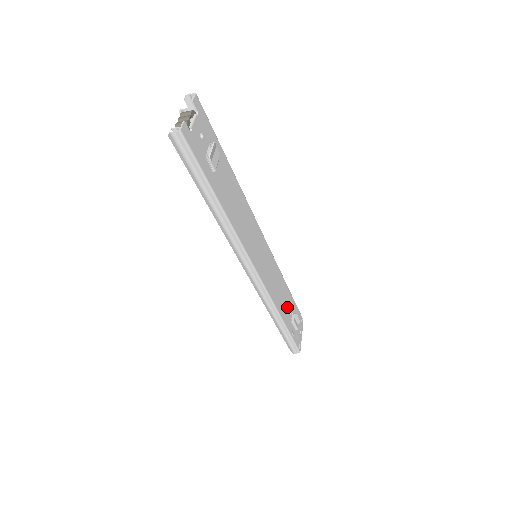
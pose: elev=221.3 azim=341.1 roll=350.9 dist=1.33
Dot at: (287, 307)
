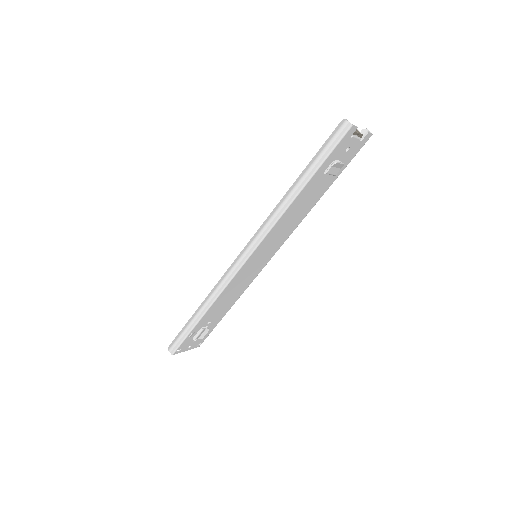
Dot at: (214, 316)
